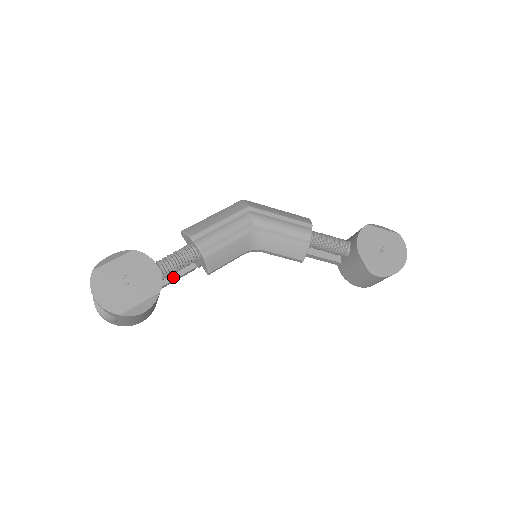
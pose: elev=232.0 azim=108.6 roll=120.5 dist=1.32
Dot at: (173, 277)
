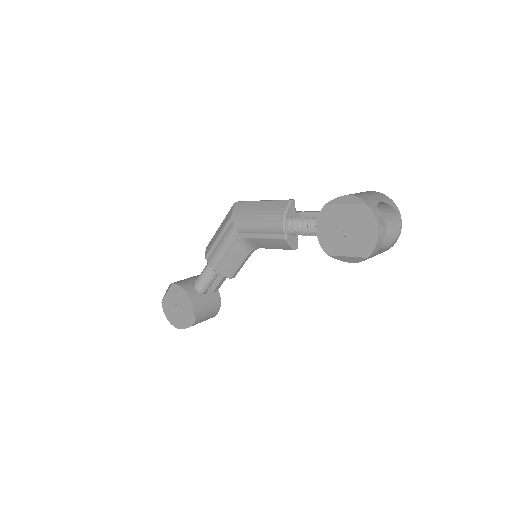
Dot at: (217, 282)
